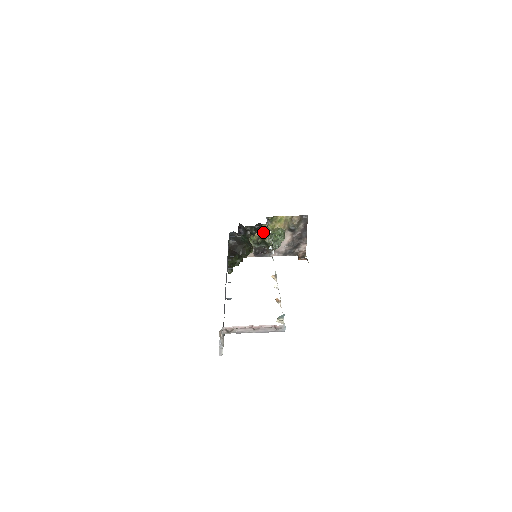
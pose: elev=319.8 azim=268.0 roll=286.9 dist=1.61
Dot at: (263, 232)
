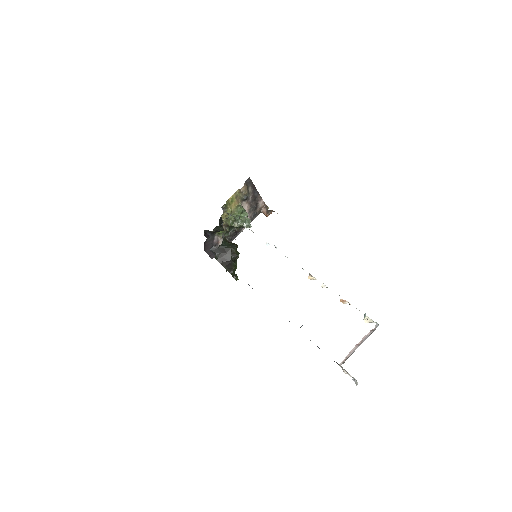
Dot at: (227, 221)
